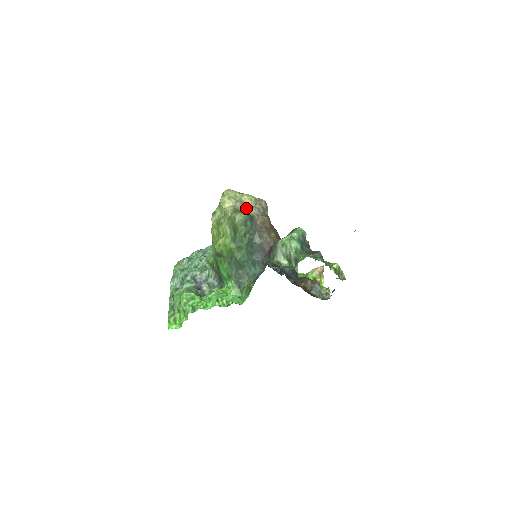
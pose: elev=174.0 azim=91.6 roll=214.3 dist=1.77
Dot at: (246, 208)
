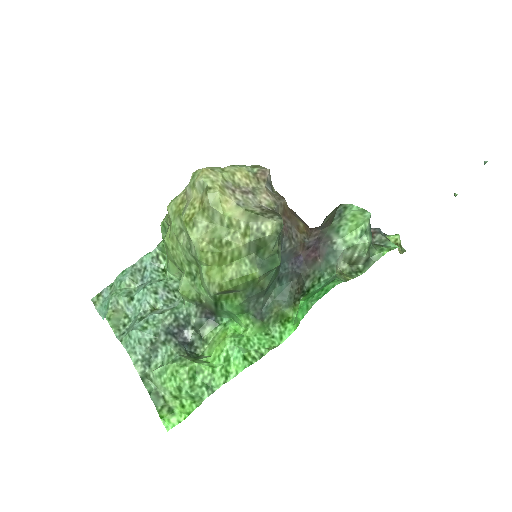
Dot at: (253, 198)
